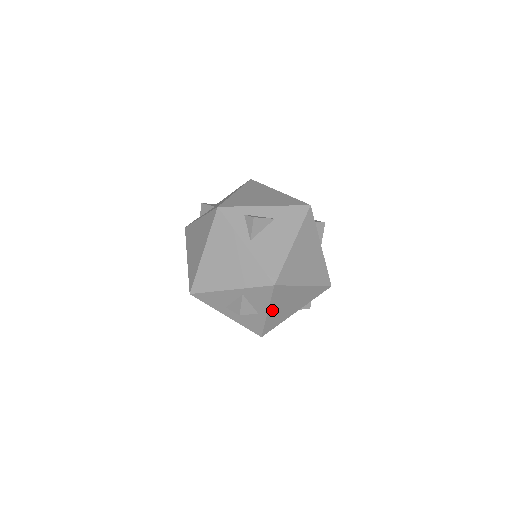
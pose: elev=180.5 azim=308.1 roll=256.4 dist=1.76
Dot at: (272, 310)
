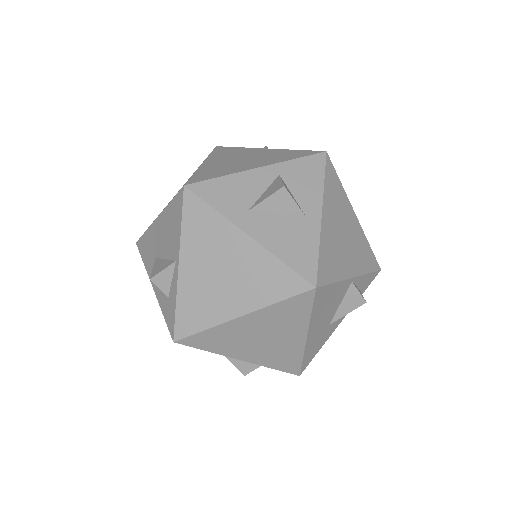
Dot at: (326, 216)
